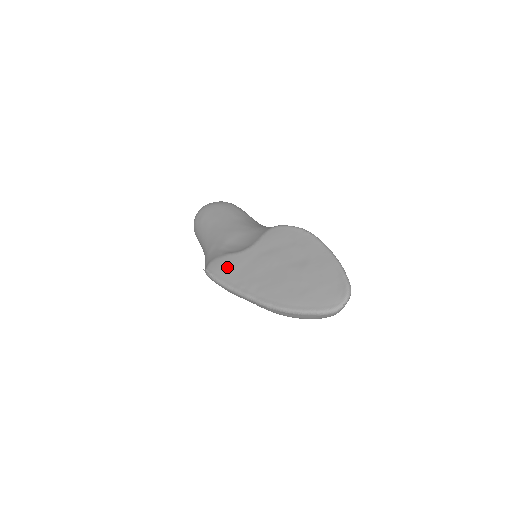
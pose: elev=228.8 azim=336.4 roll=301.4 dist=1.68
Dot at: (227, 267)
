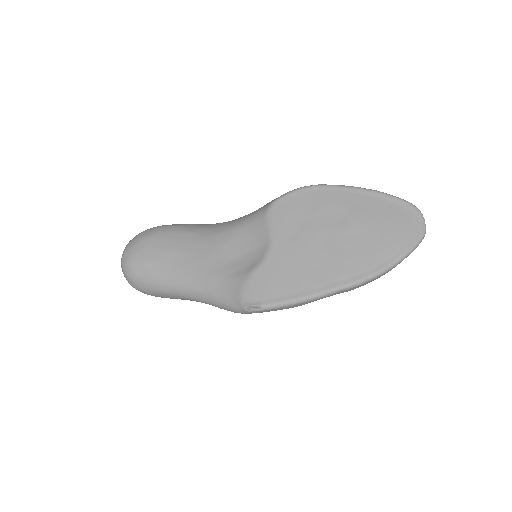
Dot at: (271, 283)
